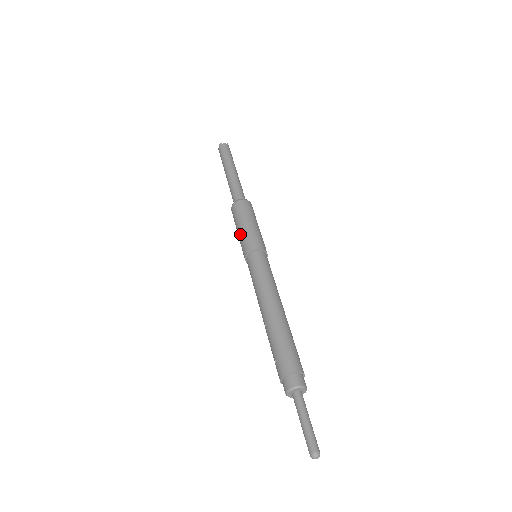
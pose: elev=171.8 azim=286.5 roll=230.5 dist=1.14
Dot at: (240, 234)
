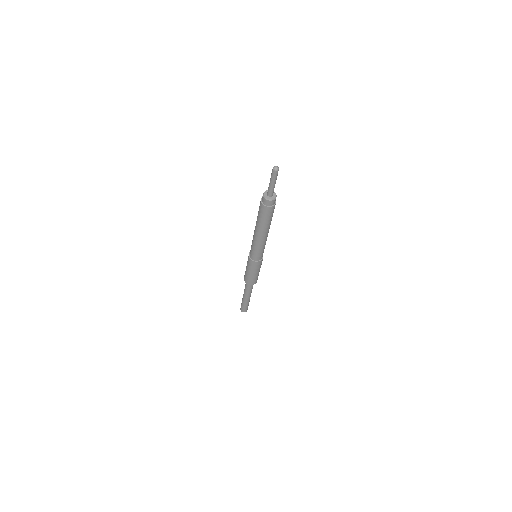
Dot at: occluded
